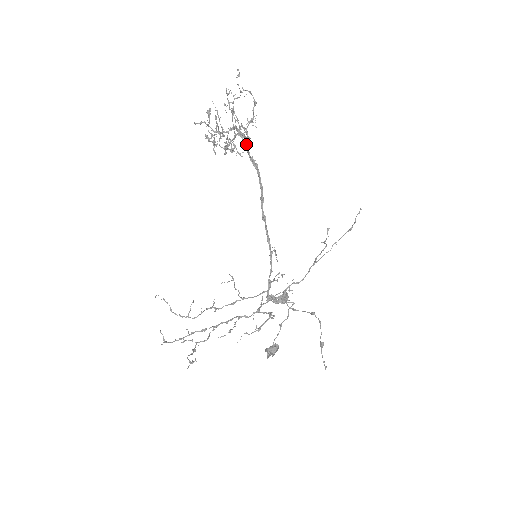
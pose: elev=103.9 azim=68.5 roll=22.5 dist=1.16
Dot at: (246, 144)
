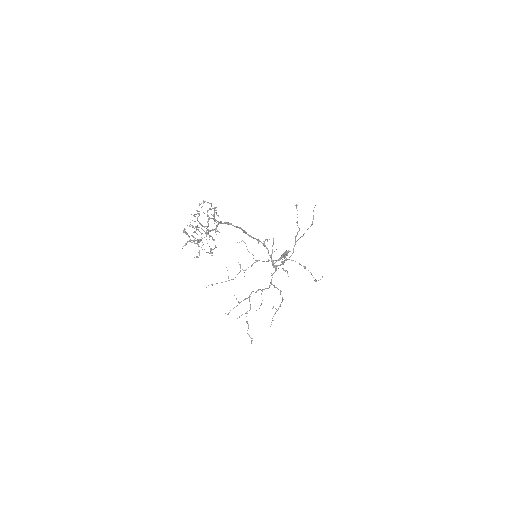
Dot at: (216, 214)
